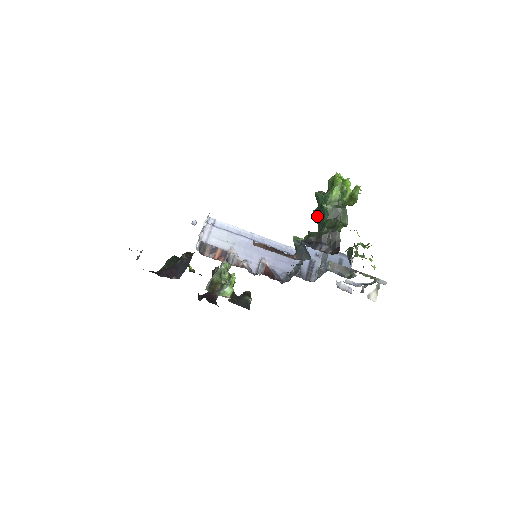
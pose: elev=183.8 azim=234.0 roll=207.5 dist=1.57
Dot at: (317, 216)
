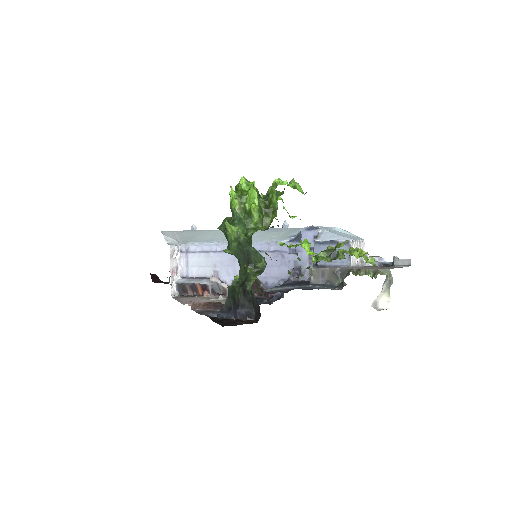
Dot at: occluded
